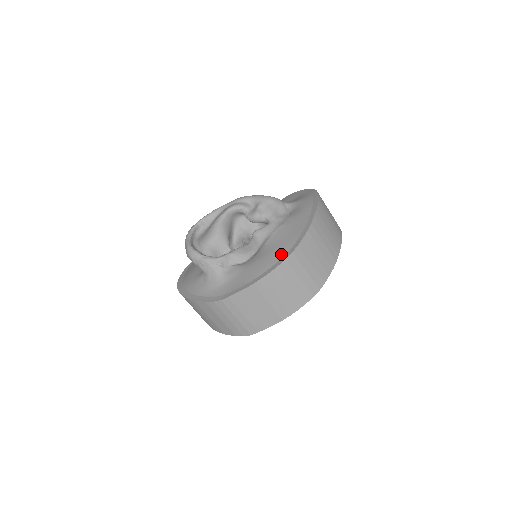
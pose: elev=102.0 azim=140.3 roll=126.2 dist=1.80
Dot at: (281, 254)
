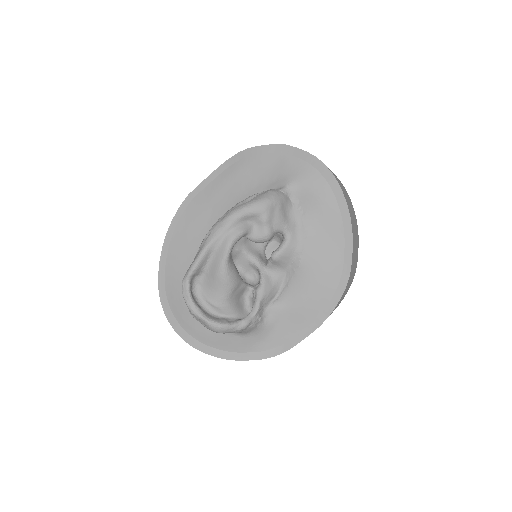
Dot at: (334, 281)
